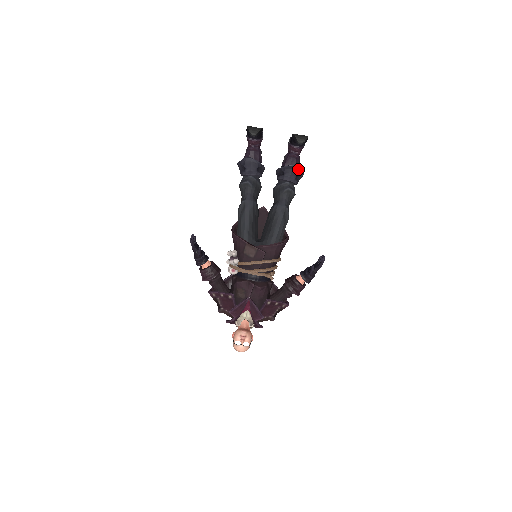
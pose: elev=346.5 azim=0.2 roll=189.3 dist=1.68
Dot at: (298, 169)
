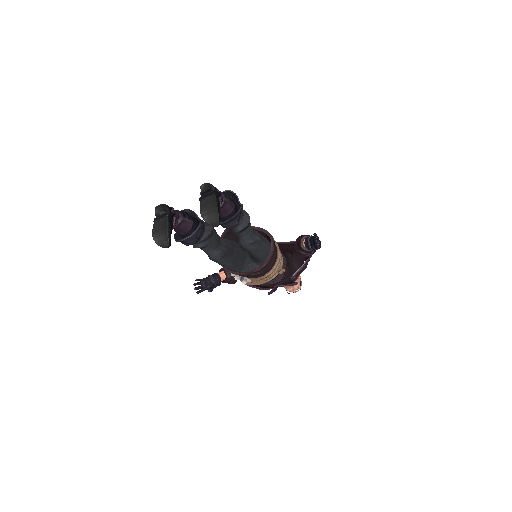
Dot at: (234, 218)
